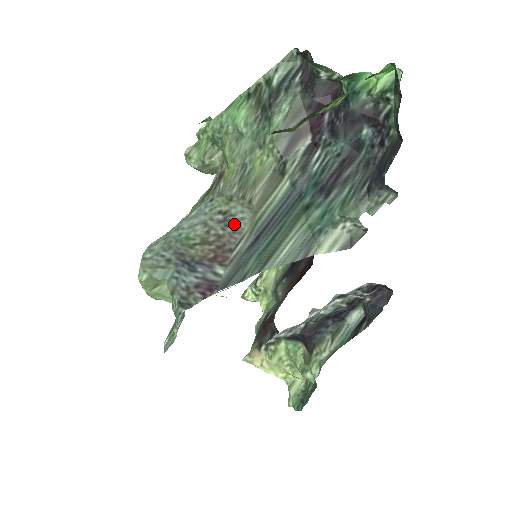
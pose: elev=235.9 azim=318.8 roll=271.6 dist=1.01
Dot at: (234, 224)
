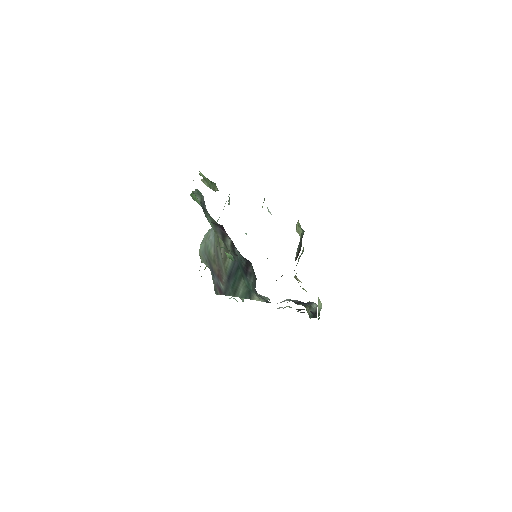
Dot at: (220, 262)
